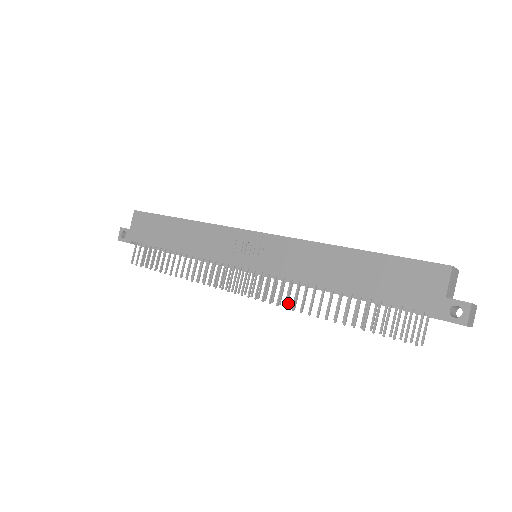
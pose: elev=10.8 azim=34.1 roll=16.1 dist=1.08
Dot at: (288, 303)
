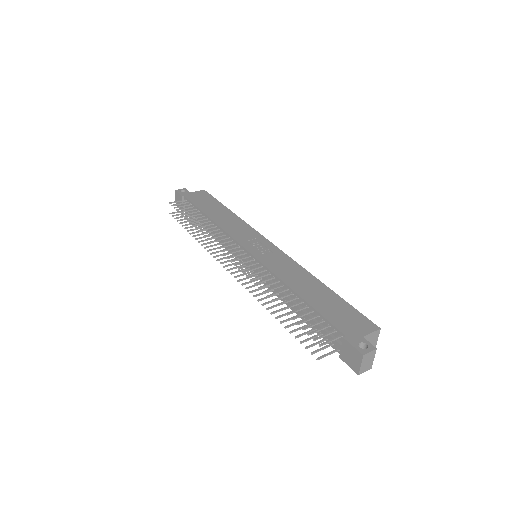
Dot at: occluded
